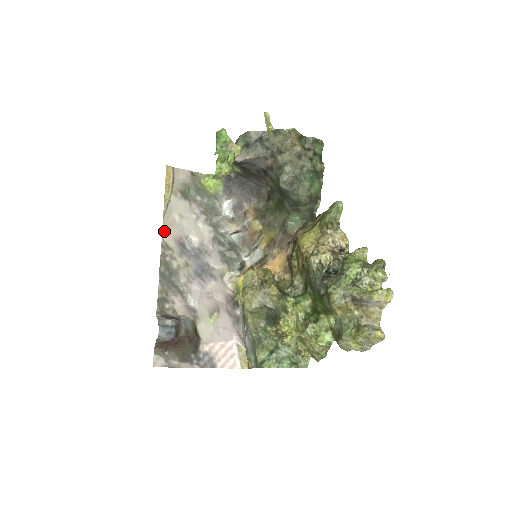
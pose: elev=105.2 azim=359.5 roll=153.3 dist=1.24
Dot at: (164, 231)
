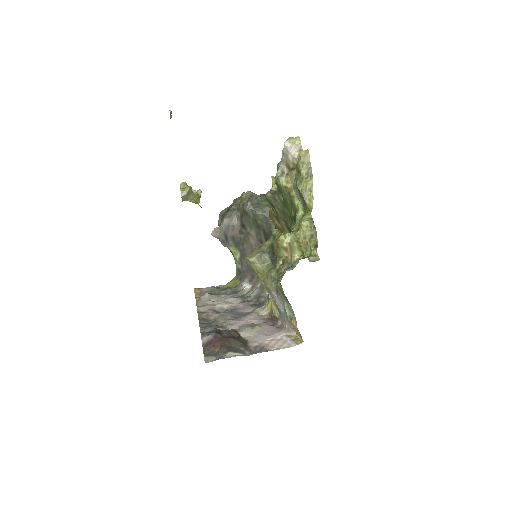
Dot at: (198, 308)
